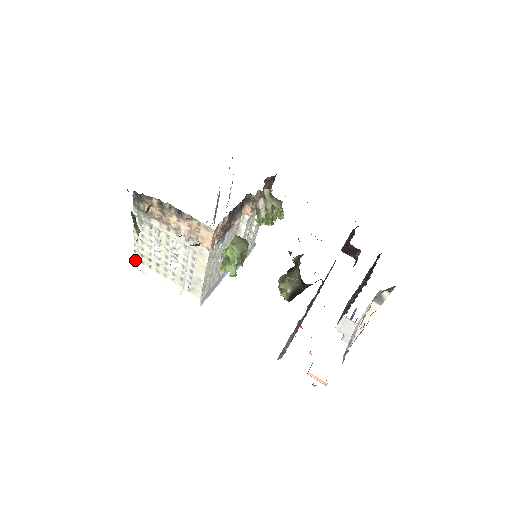
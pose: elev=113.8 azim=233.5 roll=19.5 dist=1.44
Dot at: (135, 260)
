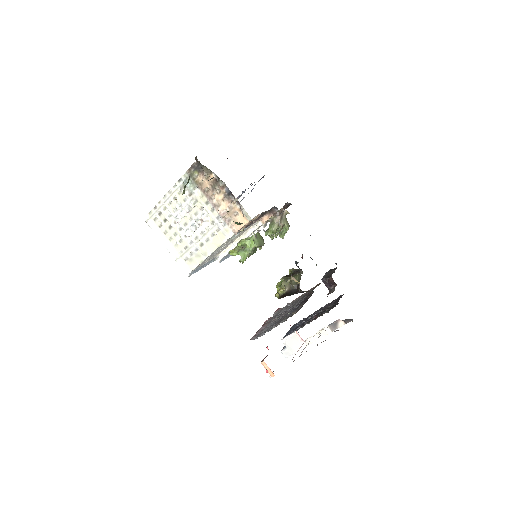
Dot at: (149, 215)
